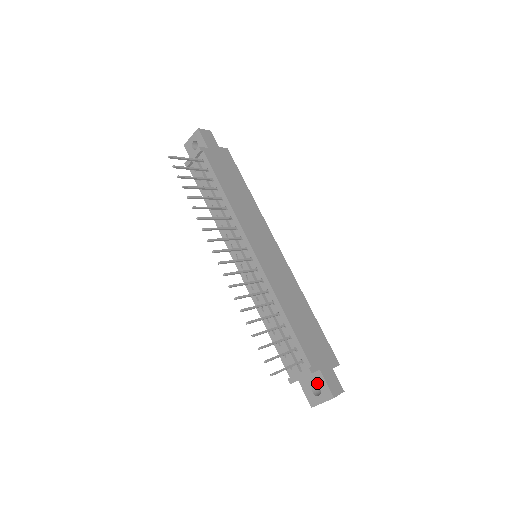
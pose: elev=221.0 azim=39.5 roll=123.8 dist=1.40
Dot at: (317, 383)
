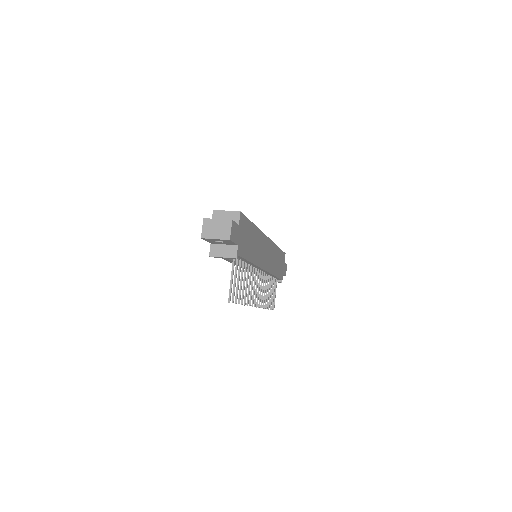
Dot at: occluded
